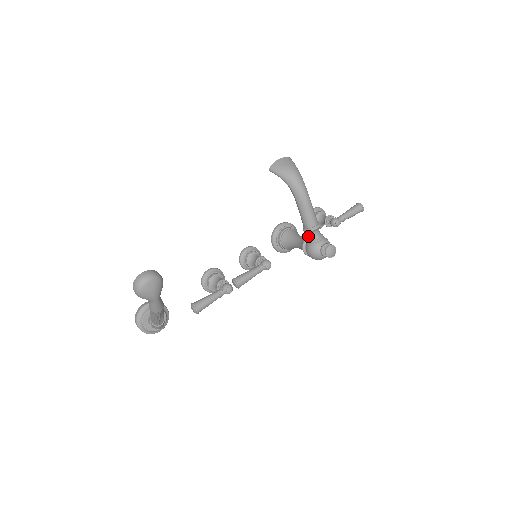
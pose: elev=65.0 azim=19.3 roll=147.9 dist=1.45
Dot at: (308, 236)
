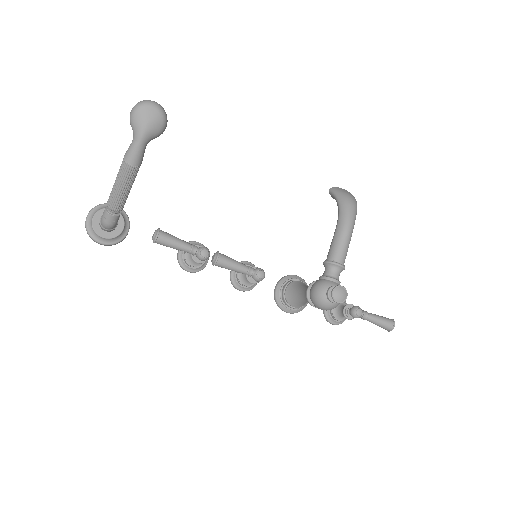
Dot at: (324, 272)
